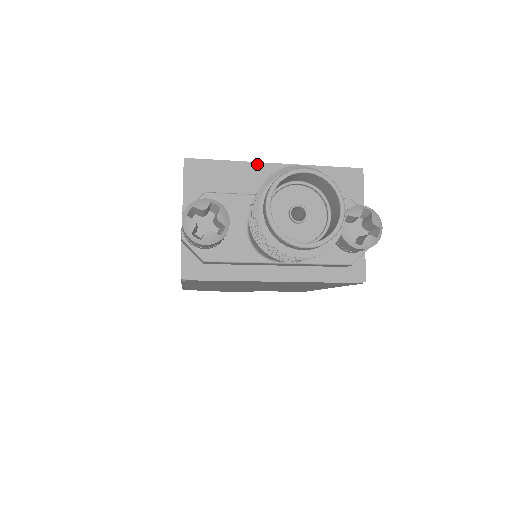
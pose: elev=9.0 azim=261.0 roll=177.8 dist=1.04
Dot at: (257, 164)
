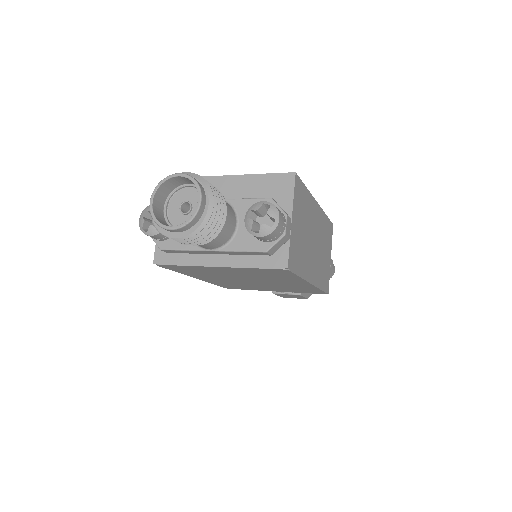
Dot at: (212, 177)
